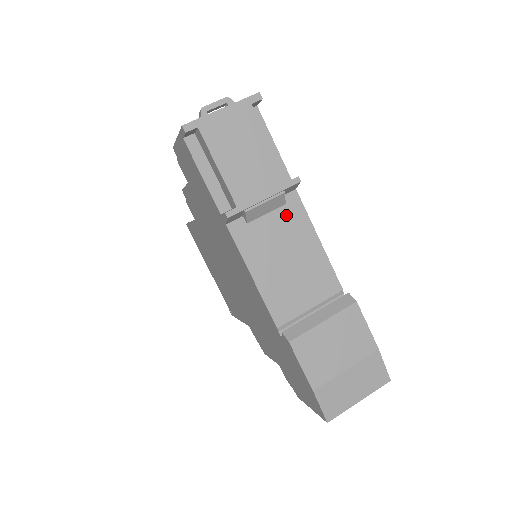
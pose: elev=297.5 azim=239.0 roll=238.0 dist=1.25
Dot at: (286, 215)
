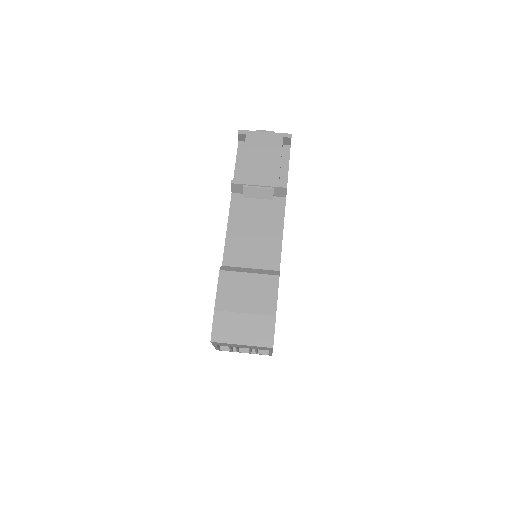
Dot at: (271, 208)
